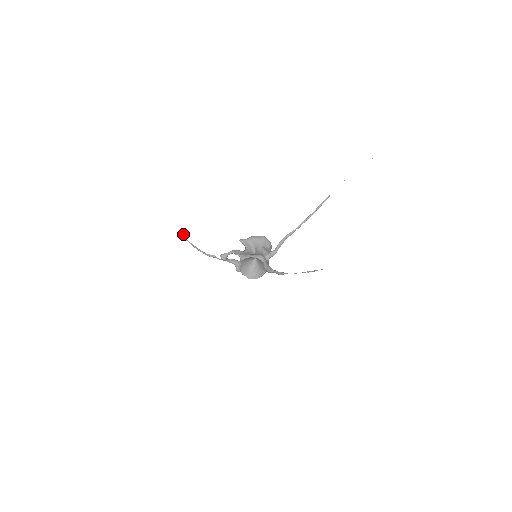
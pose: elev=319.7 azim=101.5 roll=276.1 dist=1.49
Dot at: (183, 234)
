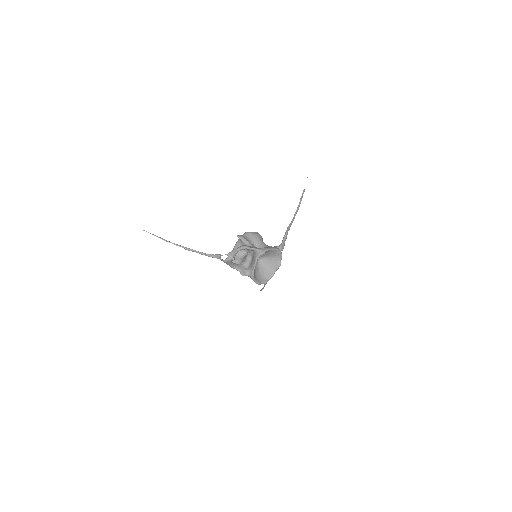
Dot at: occluded
